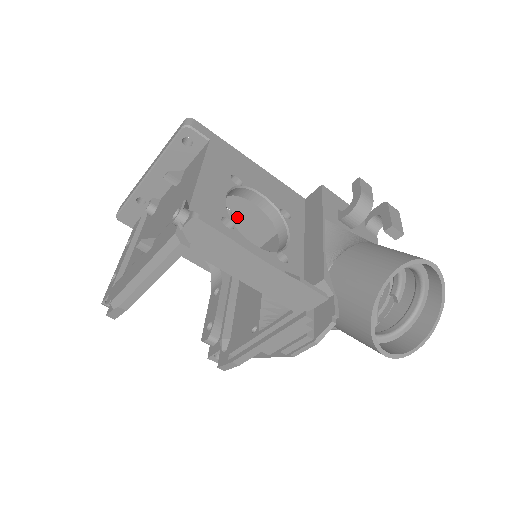
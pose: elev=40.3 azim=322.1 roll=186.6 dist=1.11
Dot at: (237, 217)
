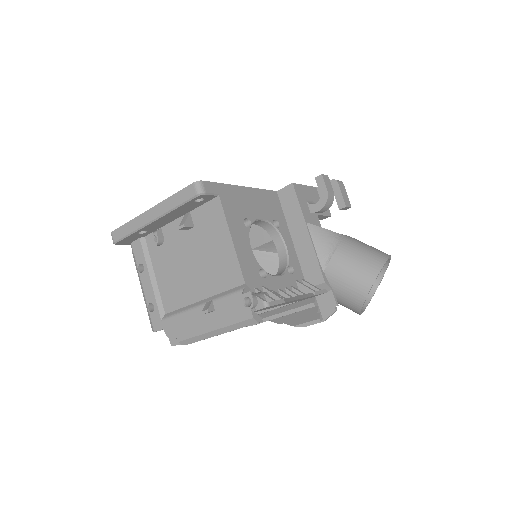
Dot at: occluded
